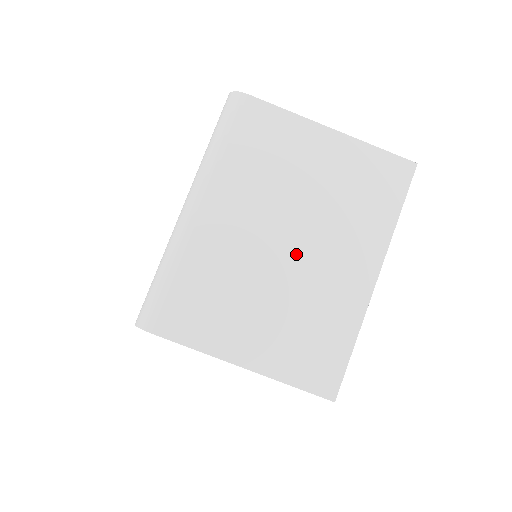
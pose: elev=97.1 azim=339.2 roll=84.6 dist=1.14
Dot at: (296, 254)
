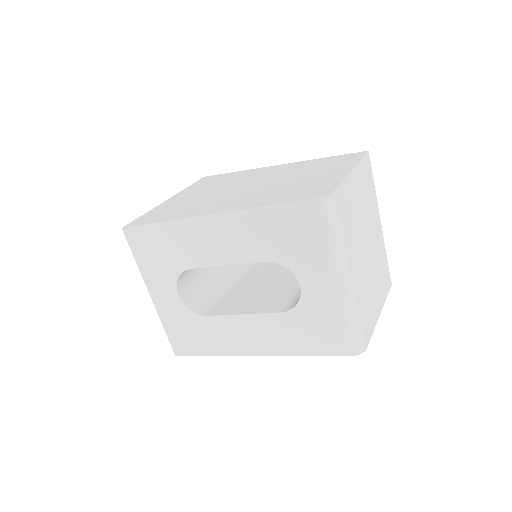
Dot at: (370, 248)
